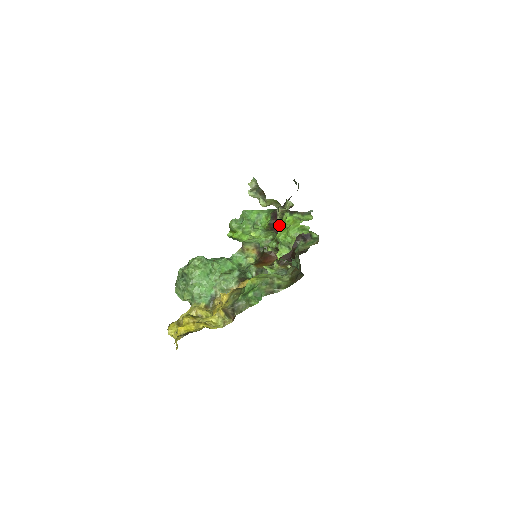
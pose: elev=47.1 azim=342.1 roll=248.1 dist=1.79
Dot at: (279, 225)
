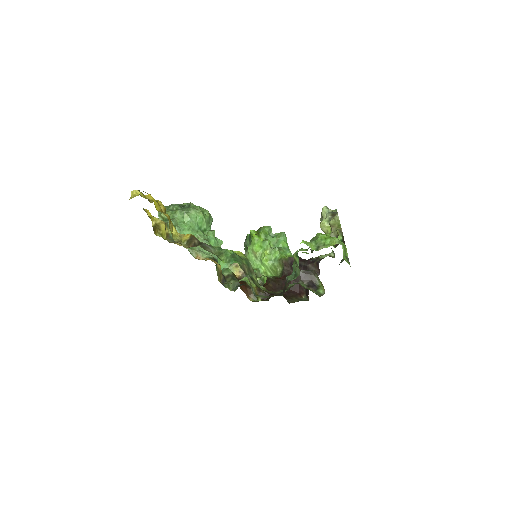
Dot at: occluded
